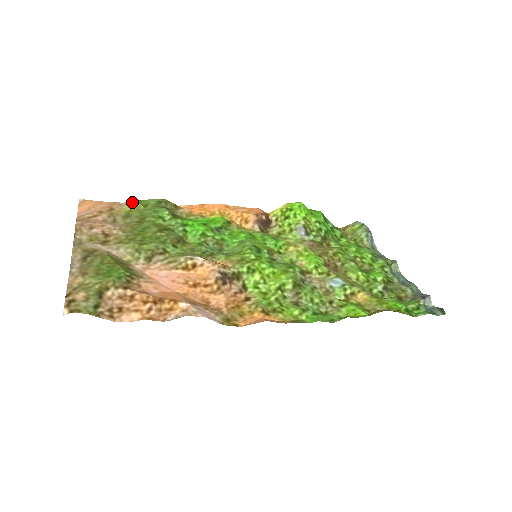
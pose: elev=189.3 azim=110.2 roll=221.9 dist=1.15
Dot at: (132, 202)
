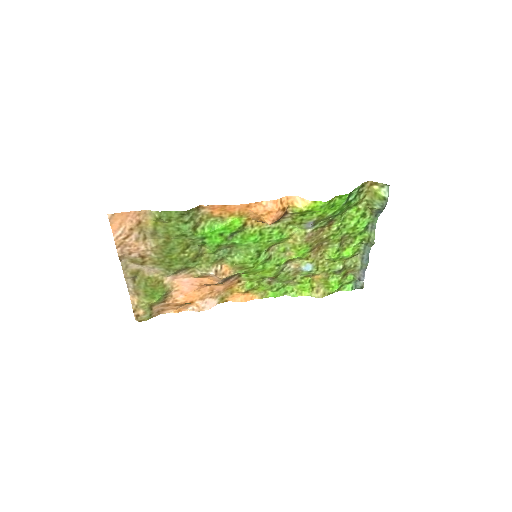
Dot at: (156, 217)
